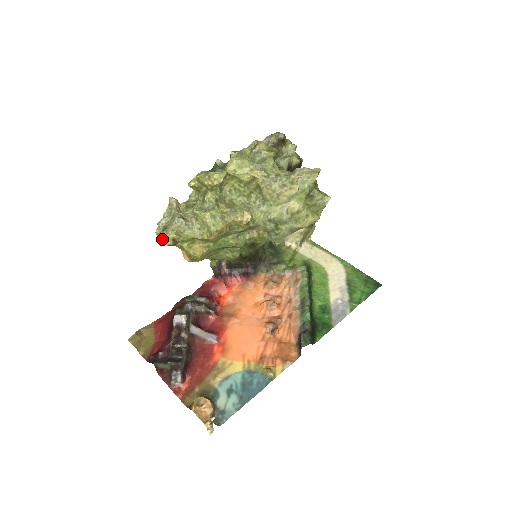
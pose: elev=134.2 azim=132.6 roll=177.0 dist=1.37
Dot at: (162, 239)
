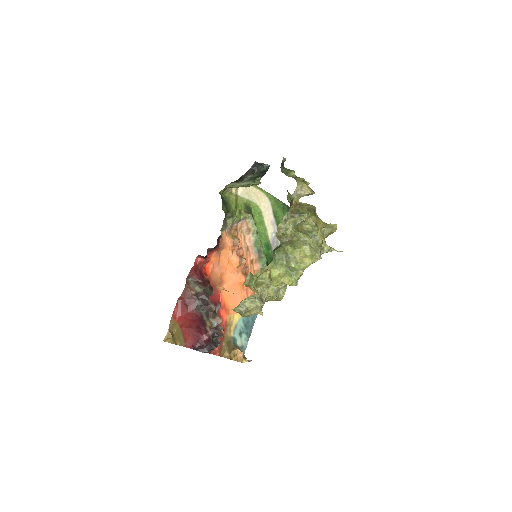
Dot at: (244, 316)
